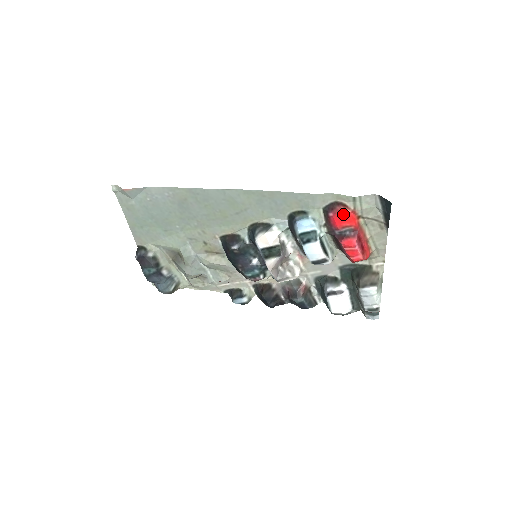
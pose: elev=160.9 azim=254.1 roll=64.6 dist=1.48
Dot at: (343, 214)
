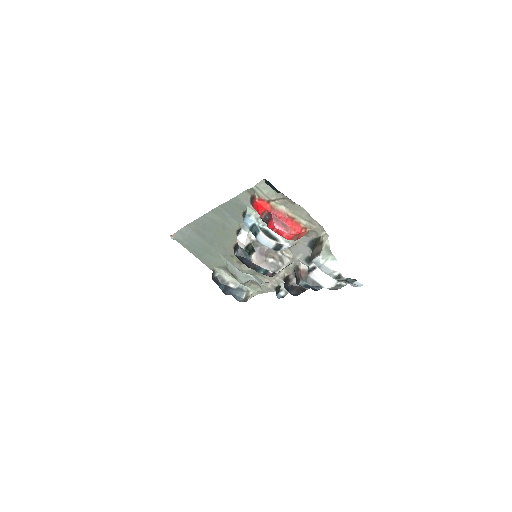
Dot at: (256, 204)
